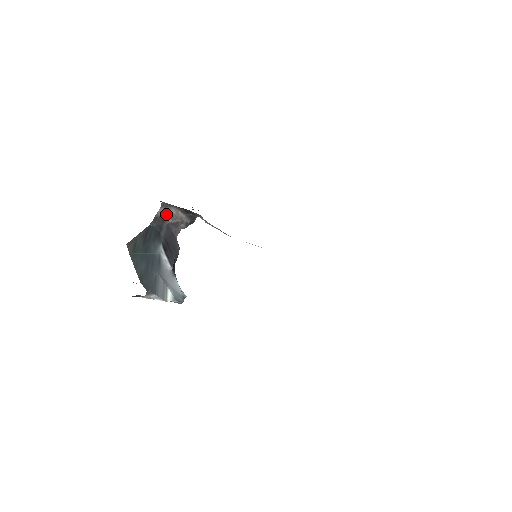
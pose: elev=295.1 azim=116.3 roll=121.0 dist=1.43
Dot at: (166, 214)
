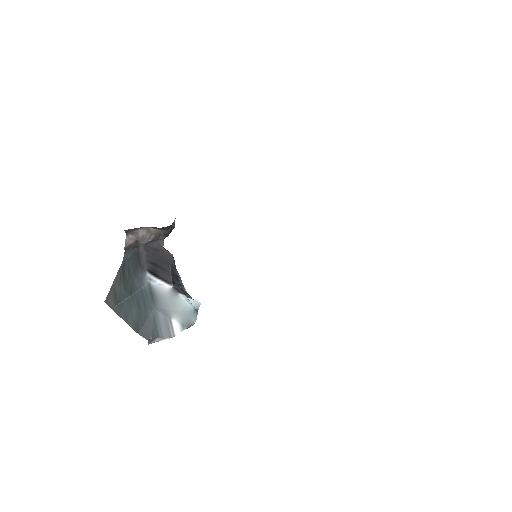
Dot at: (136, 238)
